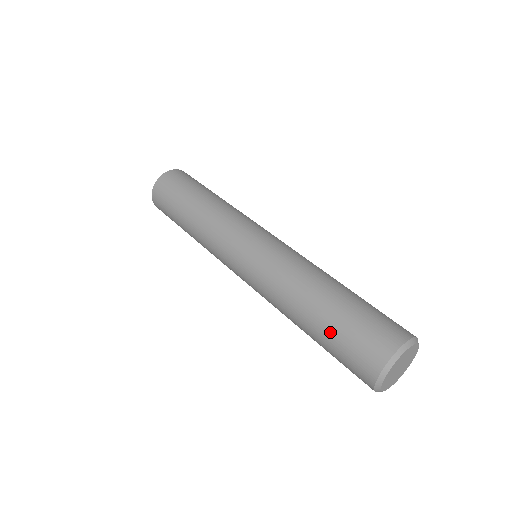
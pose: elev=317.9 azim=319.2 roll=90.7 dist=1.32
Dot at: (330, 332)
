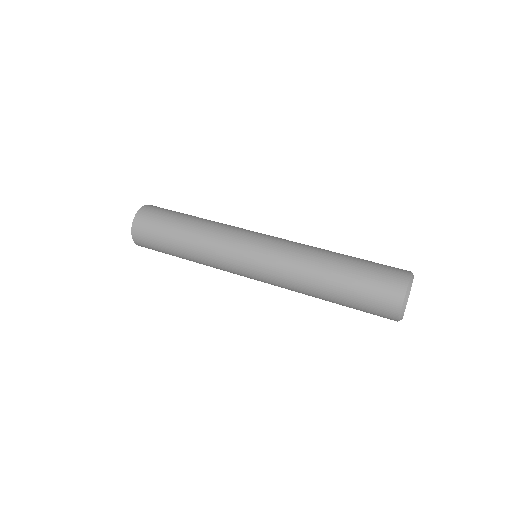
Dot at: (352, 294)
